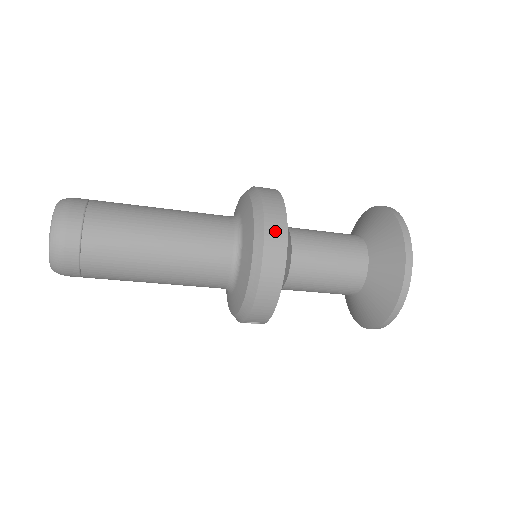
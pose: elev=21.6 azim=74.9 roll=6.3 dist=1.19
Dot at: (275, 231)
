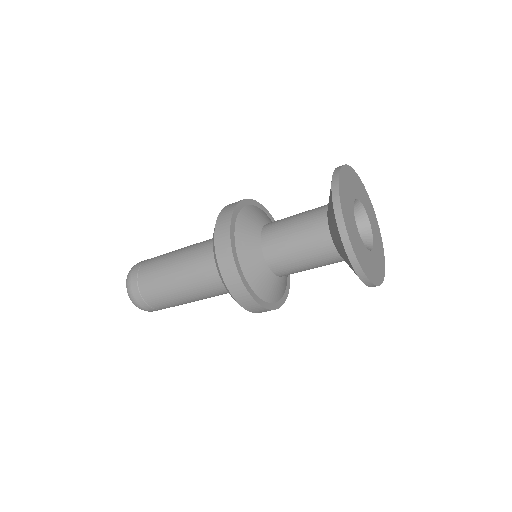
Dot at: (228, 273)
